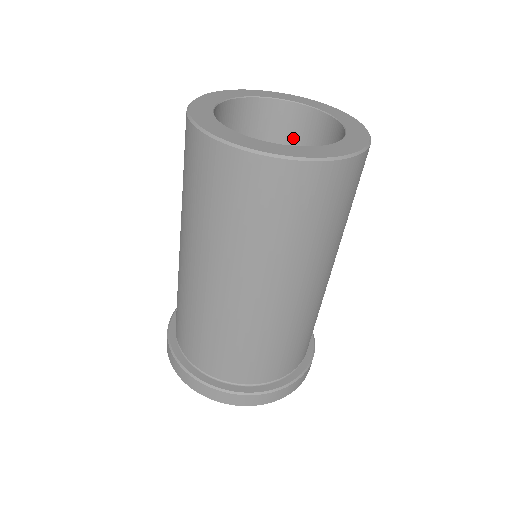
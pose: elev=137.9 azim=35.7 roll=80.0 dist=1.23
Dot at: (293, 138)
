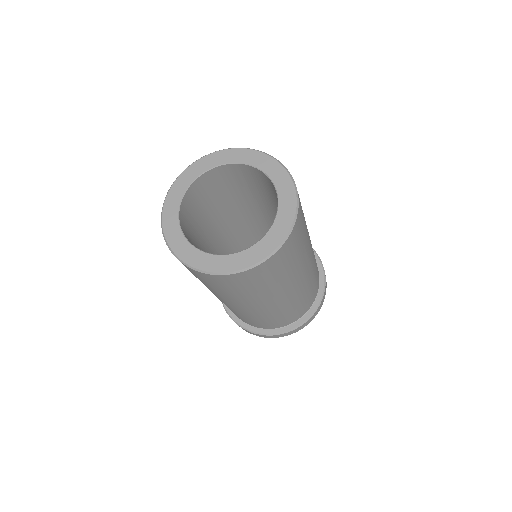
Dot at: (238, 179)
